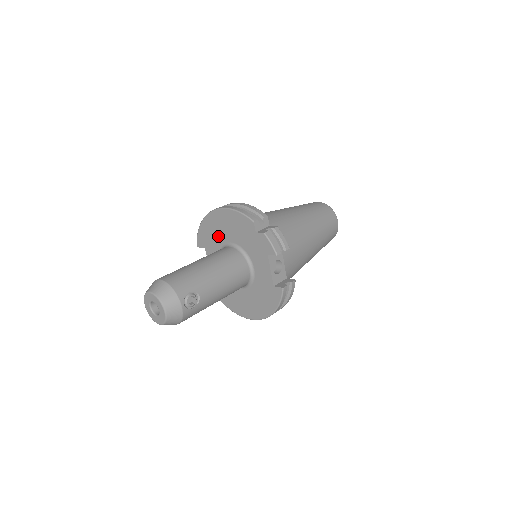
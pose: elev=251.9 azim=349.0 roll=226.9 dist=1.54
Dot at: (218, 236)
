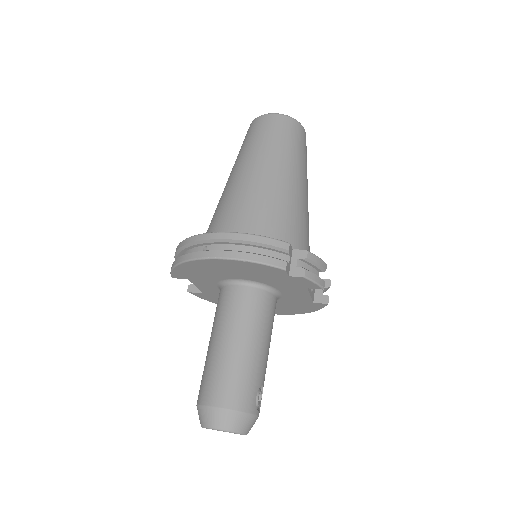
Dot at: (214, 275)
